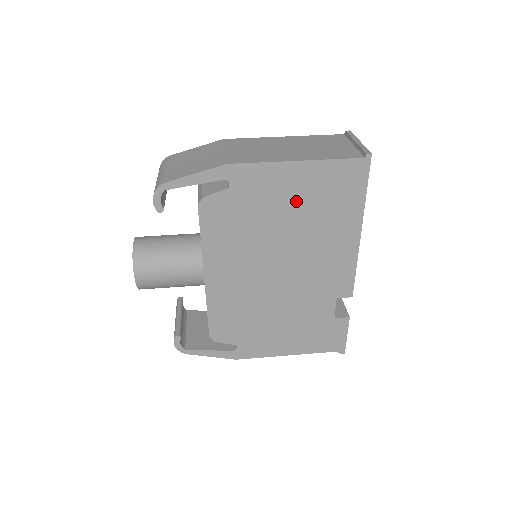
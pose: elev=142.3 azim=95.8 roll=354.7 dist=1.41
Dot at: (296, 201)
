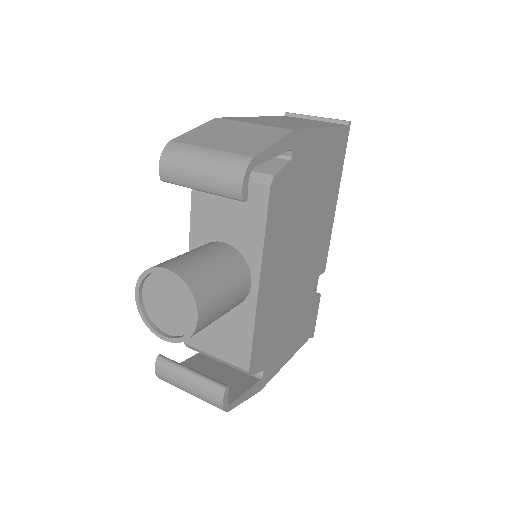
Dot at: (318, 173)
